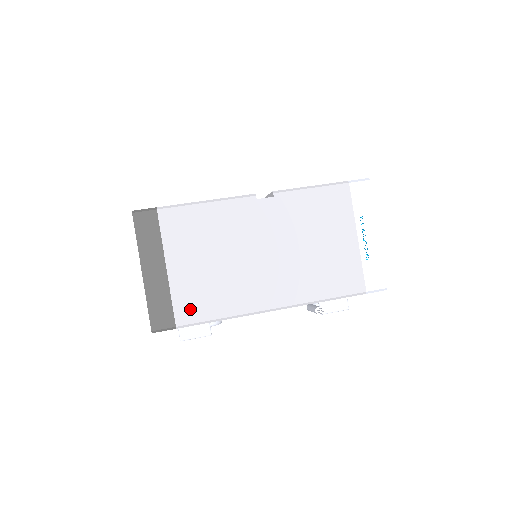
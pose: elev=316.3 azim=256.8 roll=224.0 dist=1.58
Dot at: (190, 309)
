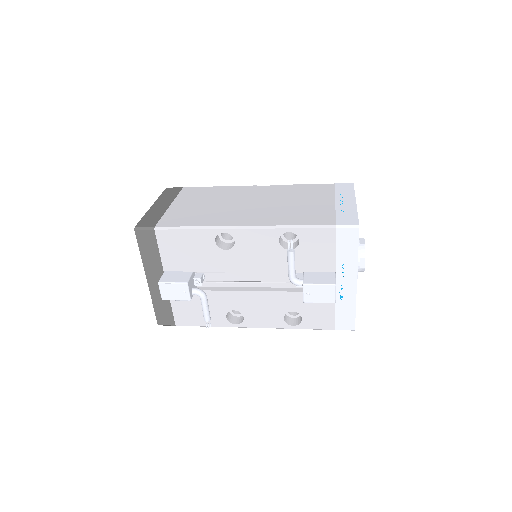
Dot at: (172, 221)
